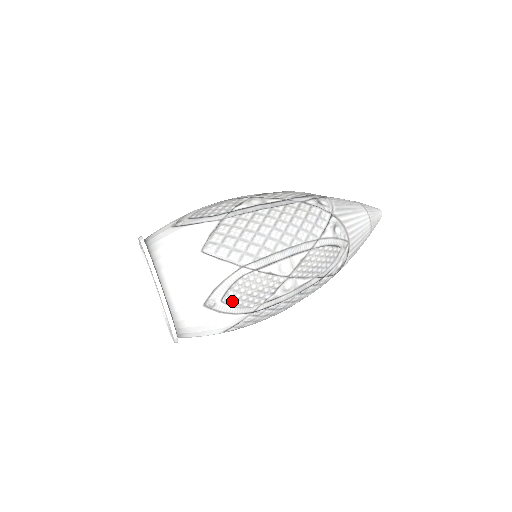
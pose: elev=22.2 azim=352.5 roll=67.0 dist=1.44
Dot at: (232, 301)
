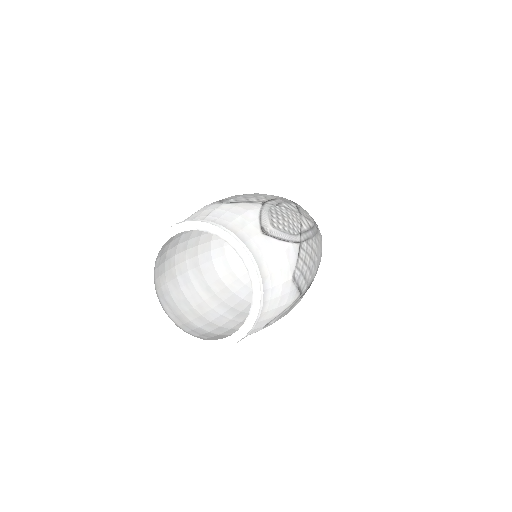
Dot at: occluded
